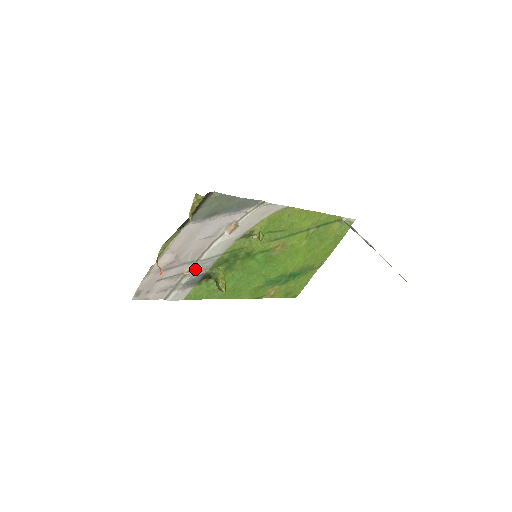
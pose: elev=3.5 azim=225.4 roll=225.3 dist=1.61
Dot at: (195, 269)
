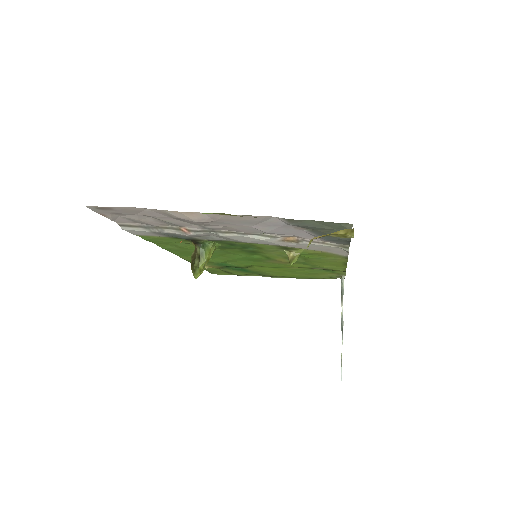
Dot at: (198, 233)
